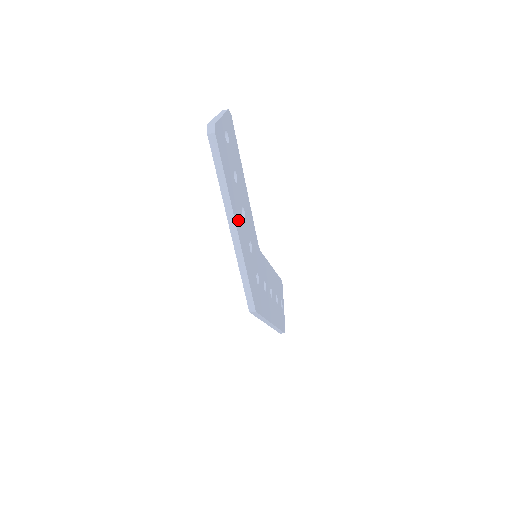
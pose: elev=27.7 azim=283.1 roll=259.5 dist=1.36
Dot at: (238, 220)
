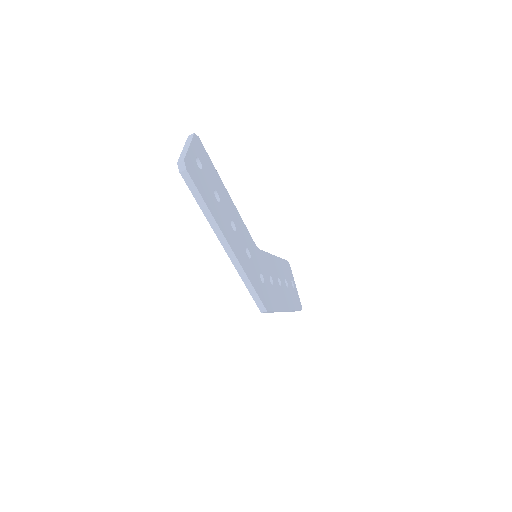
Dot at: (229, 237)
